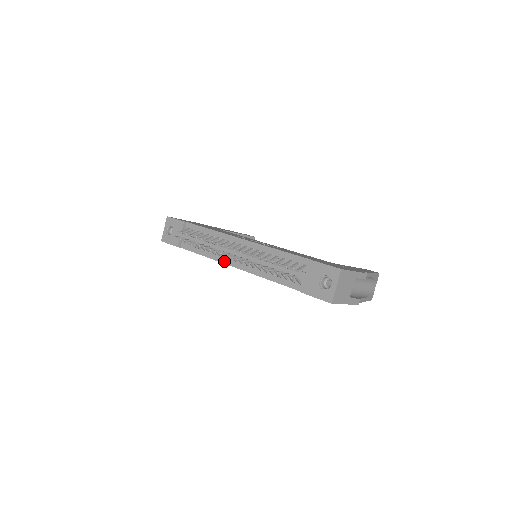
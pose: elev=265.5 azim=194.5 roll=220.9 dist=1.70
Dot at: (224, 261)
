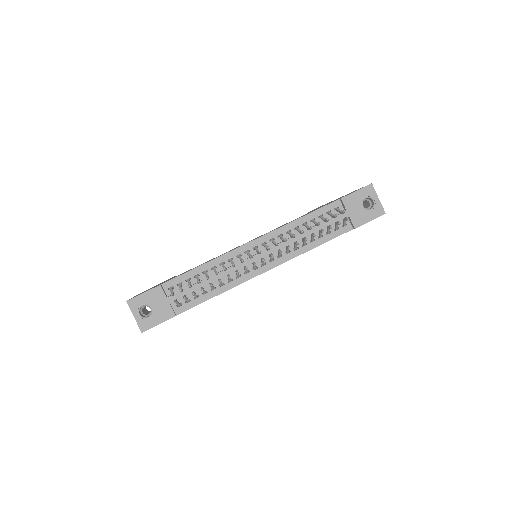
Dot at: (249, 277)
